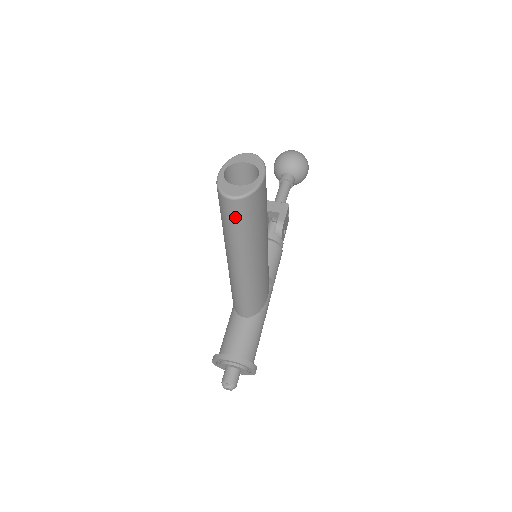
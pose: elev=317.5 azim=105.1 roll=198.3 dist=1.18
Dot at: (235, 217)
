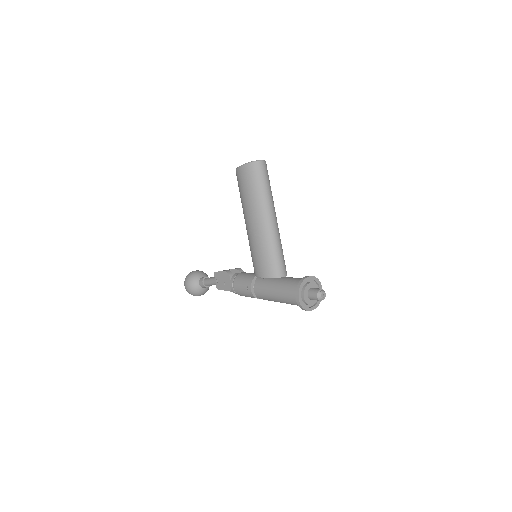
Dot at: (266, 174)
